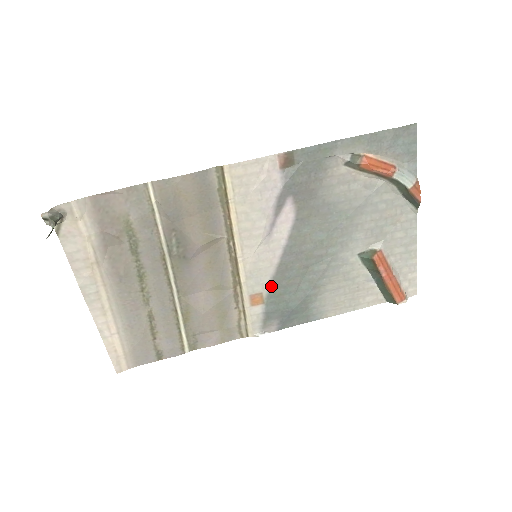
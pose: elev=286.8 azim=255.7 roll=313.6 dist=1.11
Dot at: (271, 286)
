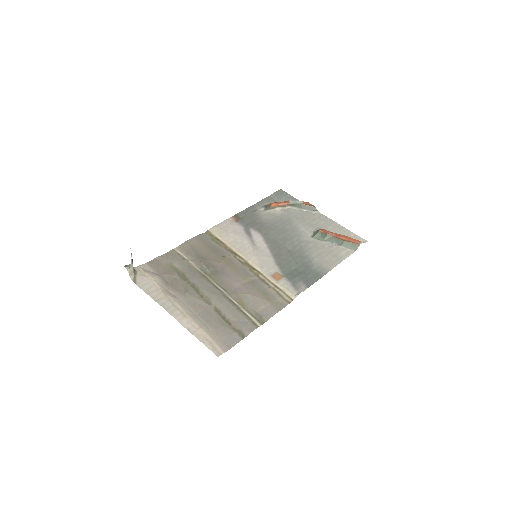
Dot at: (279, 267)
